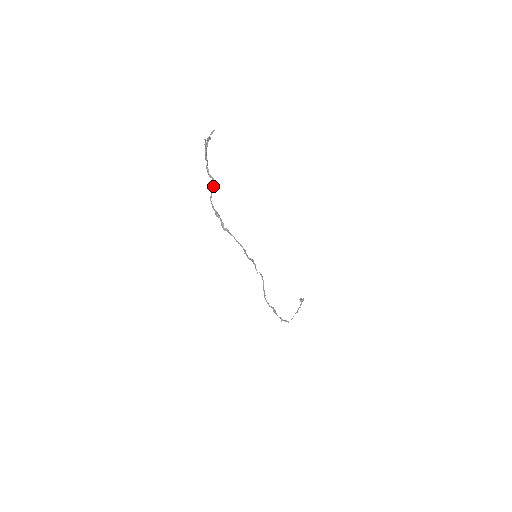
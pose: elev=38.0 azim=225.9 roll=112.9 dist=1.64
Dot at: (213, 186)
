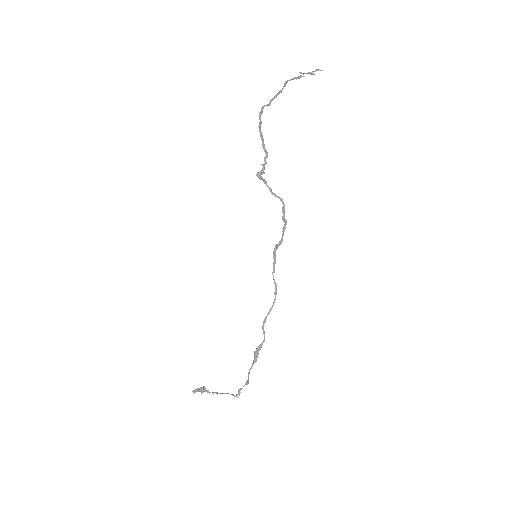
Dot at: (261, 133)
